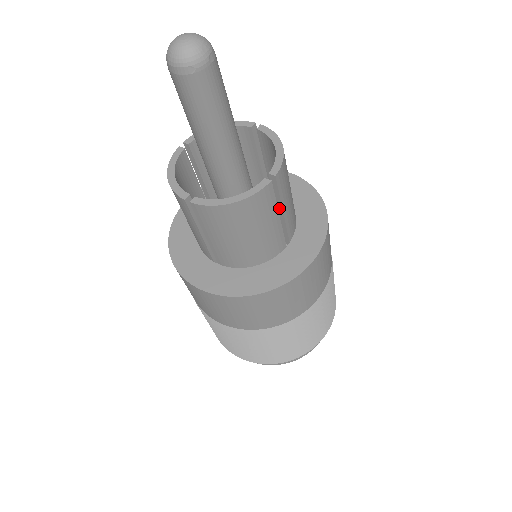
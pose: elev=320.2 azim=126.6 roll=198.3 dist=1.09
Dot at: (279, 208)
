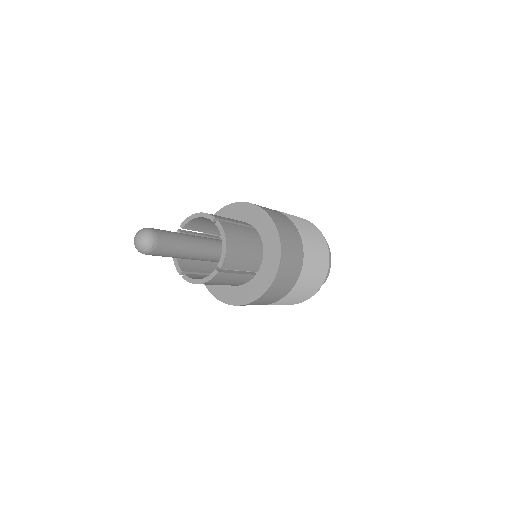
Dot at: (237, 269)
